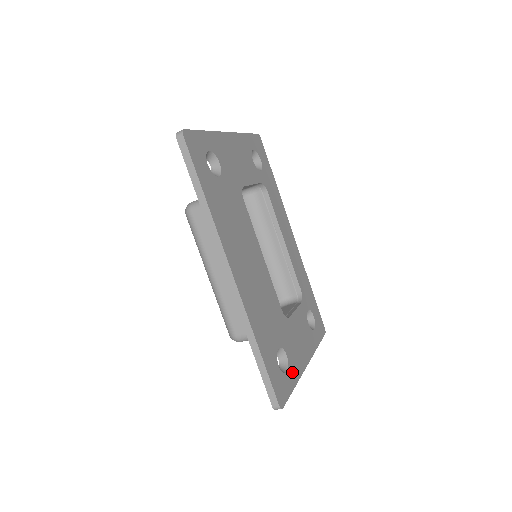
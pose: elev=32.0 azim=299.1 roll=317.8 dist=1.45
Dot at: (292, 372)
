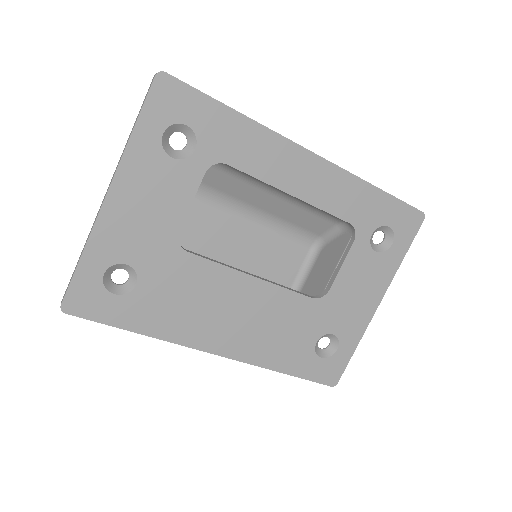
Dot at: (348, 340)
